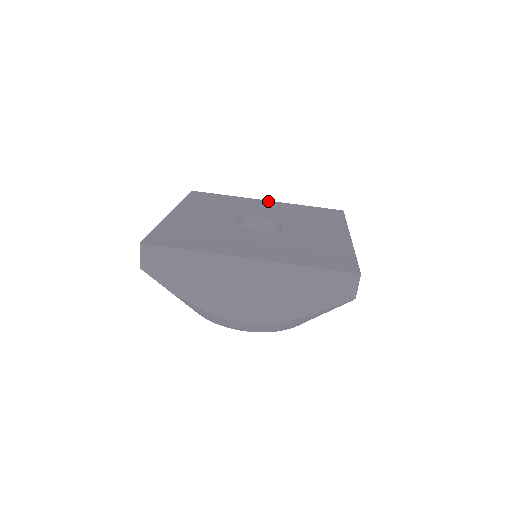
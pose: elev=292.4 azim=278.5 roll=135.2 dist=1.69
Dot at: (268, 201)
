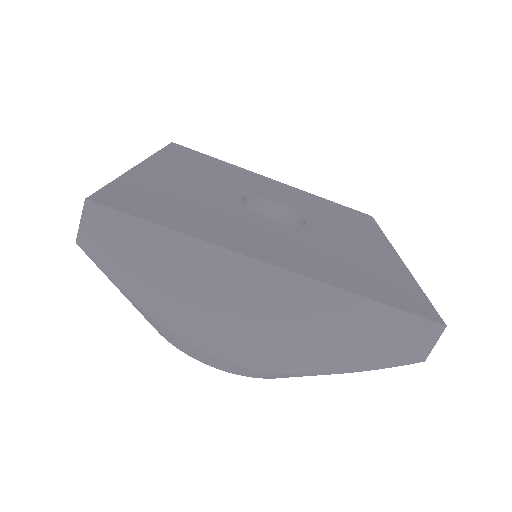
Dot at: (276, 181)
